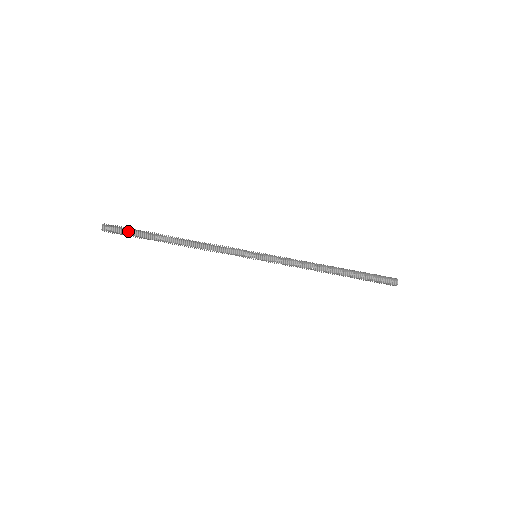
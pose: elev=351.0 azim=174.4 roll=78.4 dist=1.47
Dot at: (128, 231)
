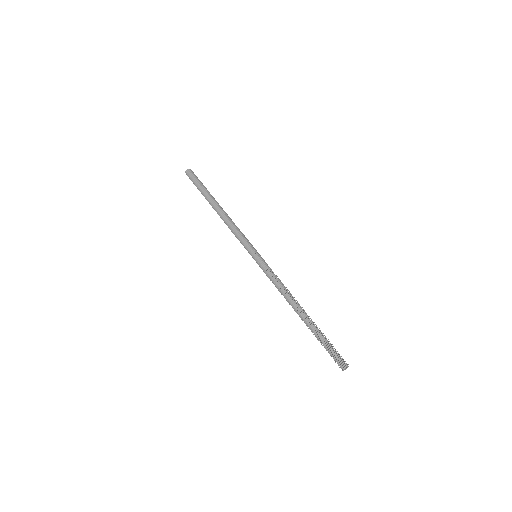
Dot at: (198, 181)
